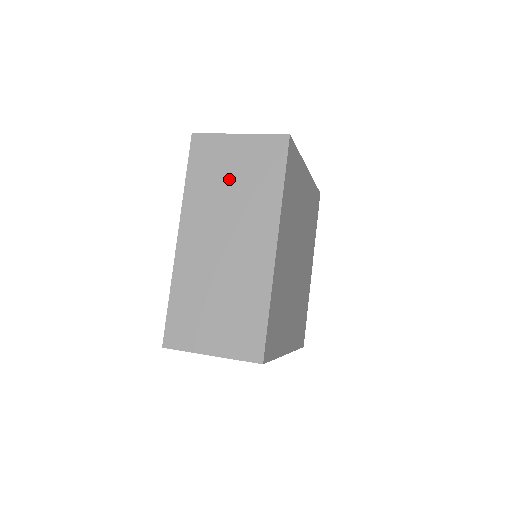
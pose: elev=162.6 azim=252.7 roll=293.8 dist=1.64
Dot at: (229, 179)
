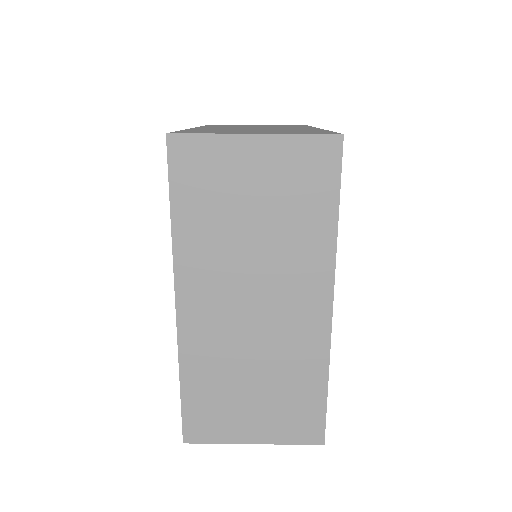
Dot at: (247, 213)
